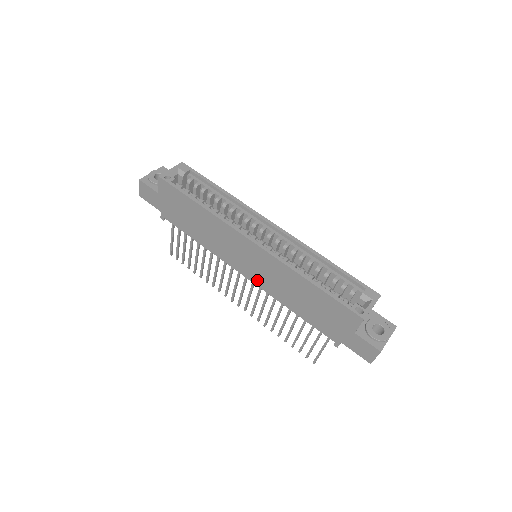
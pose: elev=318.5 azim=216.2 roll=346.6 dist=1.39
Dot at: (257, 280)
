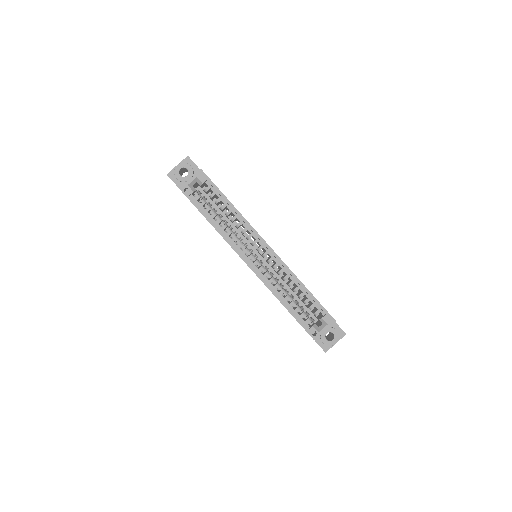
Dot at: occluded
